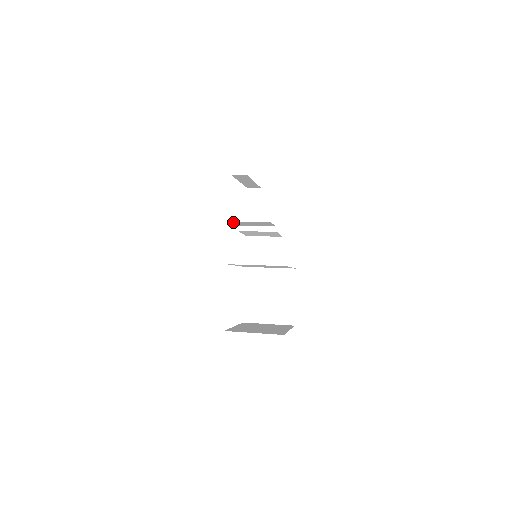
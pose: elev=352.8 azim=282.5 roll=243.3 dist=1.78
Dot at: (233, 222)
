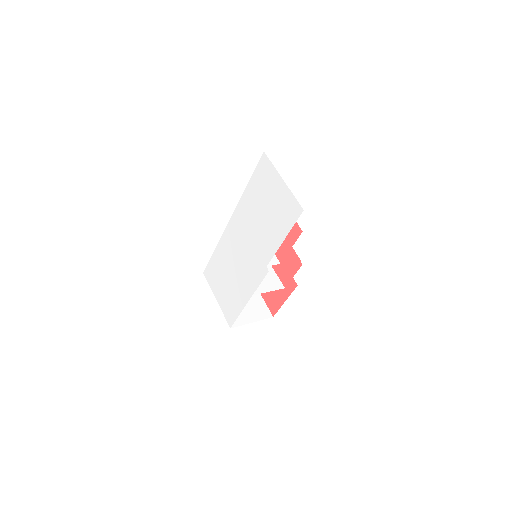
Dot at: occluded
